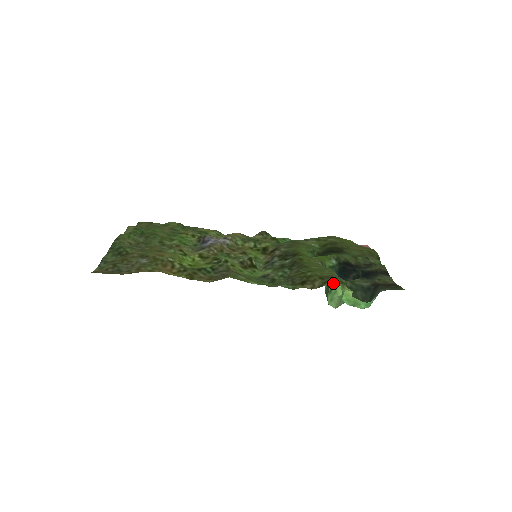
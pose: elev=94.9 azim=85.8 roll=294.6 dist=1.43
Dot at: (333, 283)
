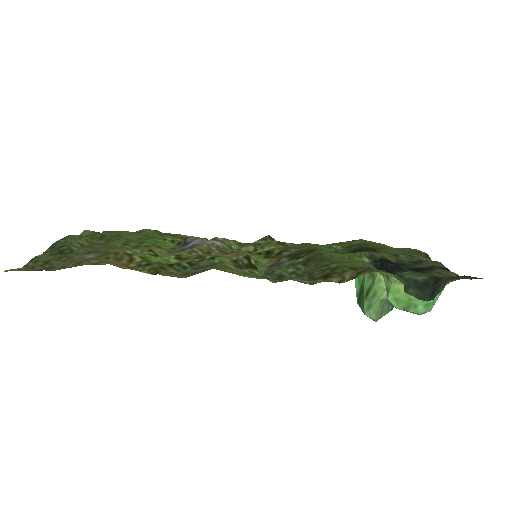
Dot at: (370, 282)
